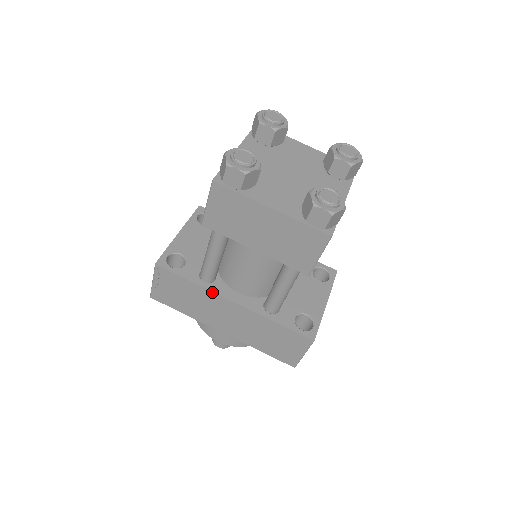
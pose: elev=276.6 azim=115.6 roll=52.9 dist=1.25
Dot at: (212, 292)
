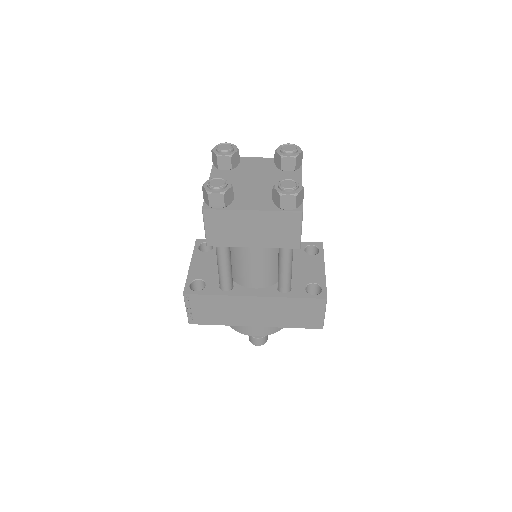
Dot at: (235, 296)
